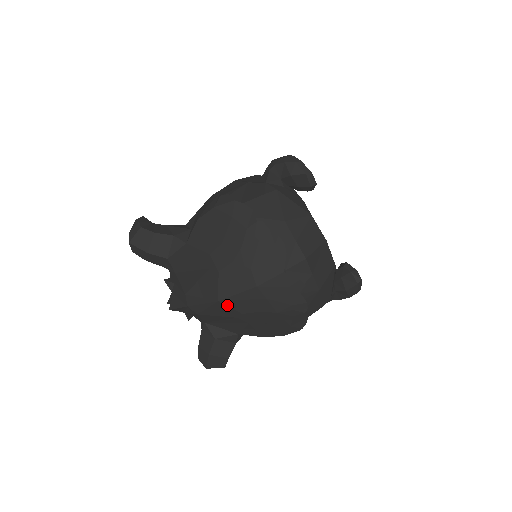
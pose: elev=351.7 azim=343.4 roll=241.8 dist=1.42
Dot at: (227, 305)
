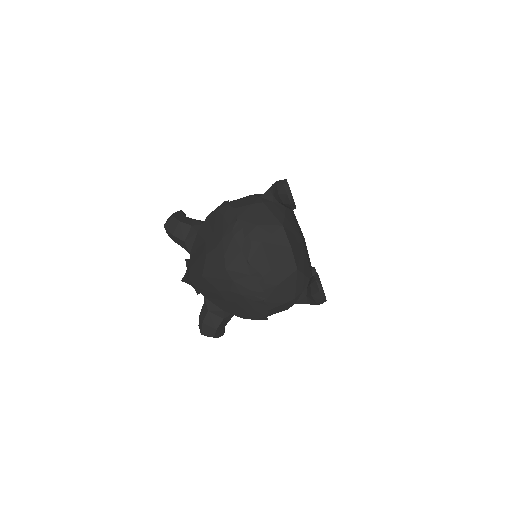
Dot at: (208, 281)
